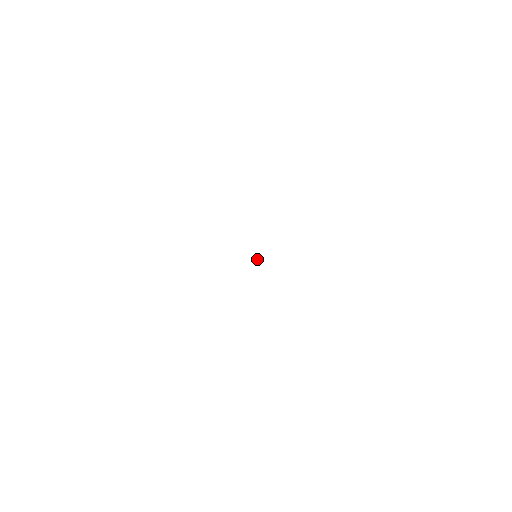
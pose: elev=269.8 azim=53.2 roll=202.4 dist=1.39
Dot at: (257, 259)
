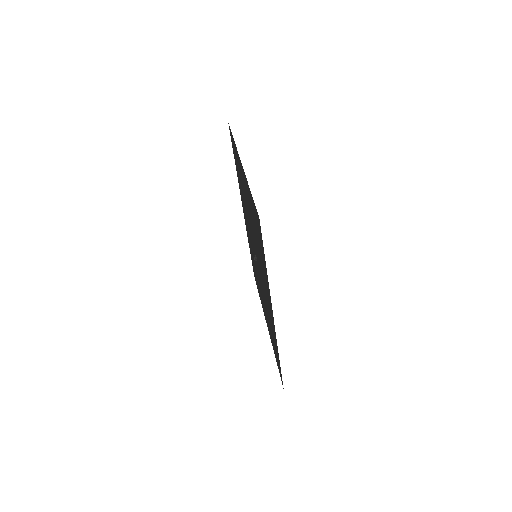
Dot at: (255, 255)
